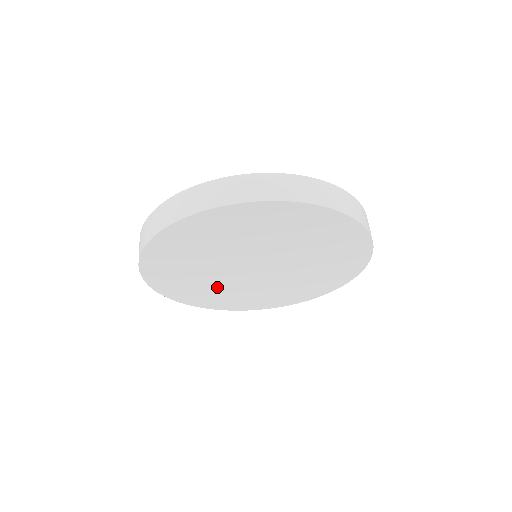
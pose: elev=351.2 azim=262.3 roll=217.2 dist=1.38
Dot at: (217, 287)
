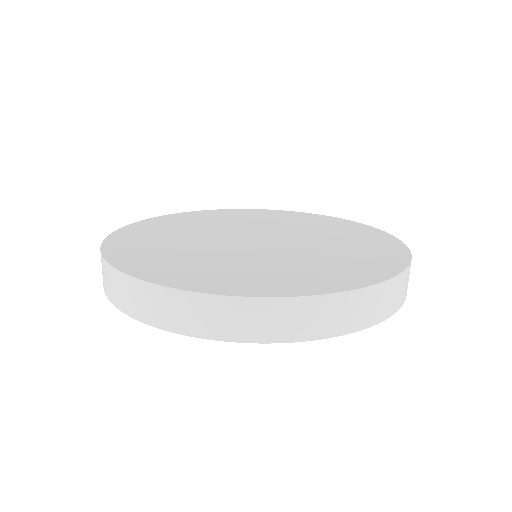
Dot at: occluded
